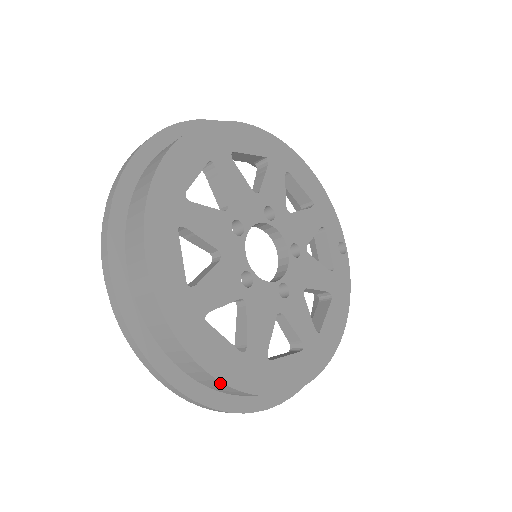
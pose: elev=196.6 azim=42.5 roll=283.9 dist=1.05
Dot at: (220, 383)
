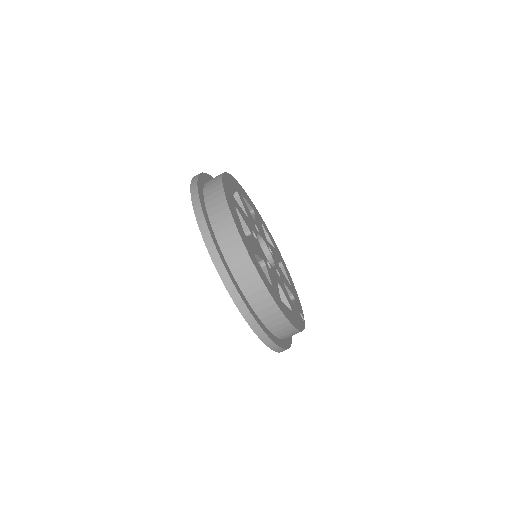
Dot at: (230, 220)
